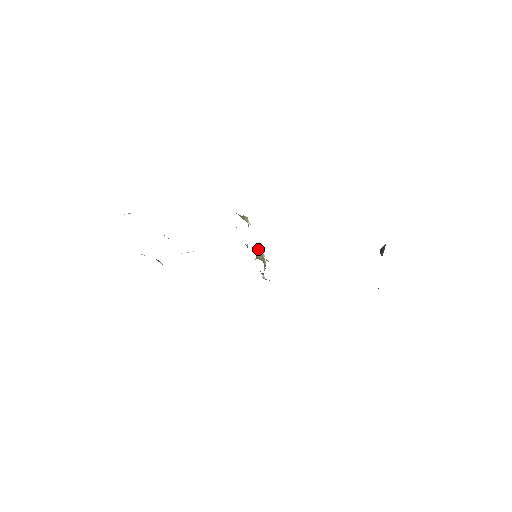
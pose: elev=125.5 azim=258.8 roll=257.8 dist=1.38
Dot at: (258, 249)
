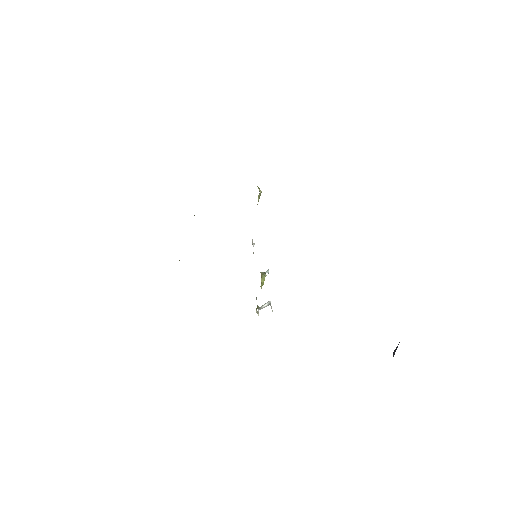
Dot at: occluded
